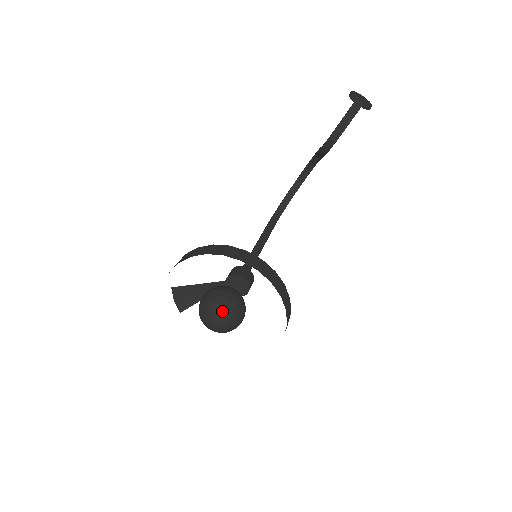
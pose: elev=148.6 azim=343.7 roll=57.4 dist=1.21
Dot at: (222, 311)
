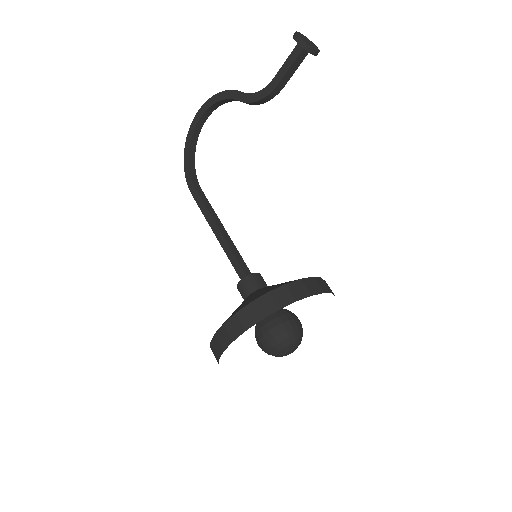
Dot at: (297, 340)
